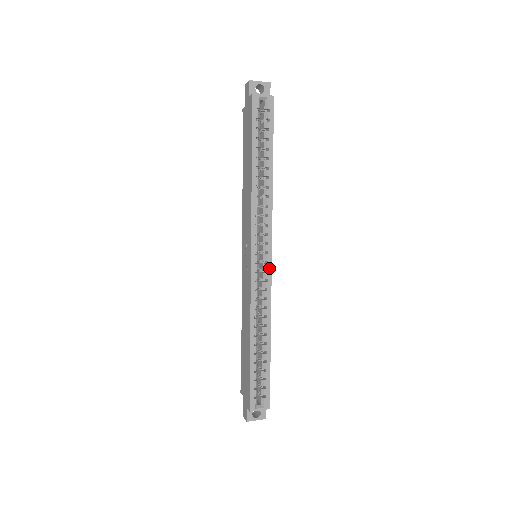
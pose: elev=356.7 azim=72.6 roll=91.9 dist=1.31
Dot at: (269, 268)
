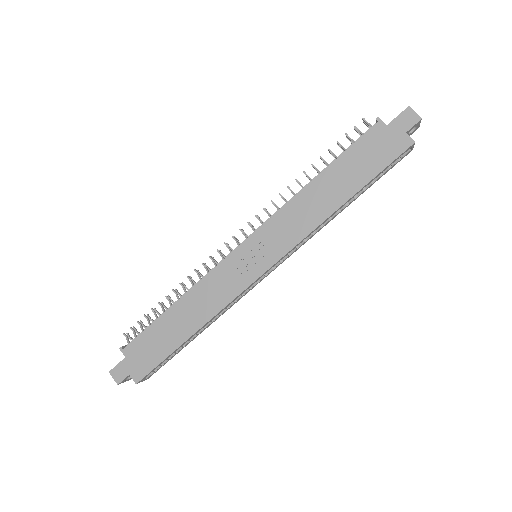
Dot at: occluded
